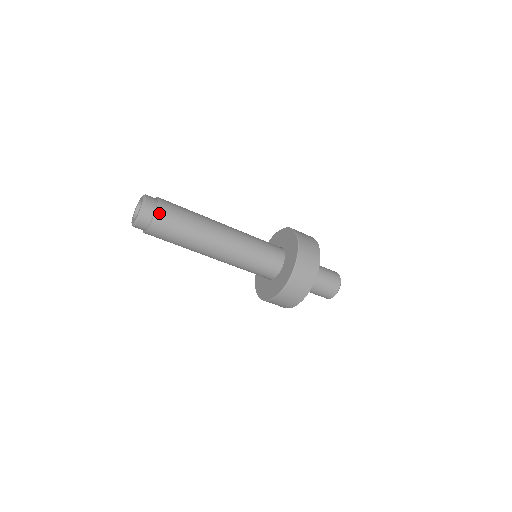
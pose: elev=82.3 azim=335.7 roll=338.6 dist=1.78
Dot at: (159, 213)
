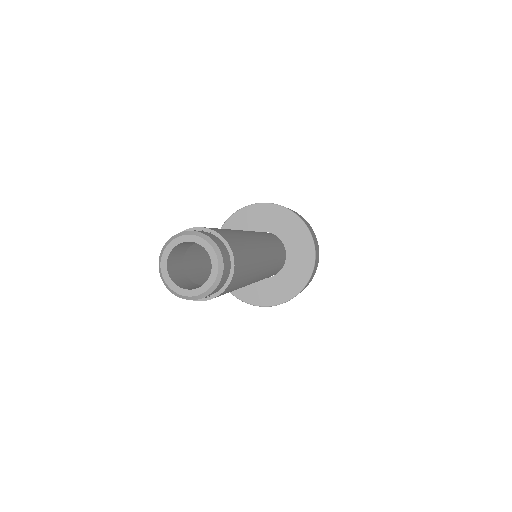
Dot at: (236, 268)
